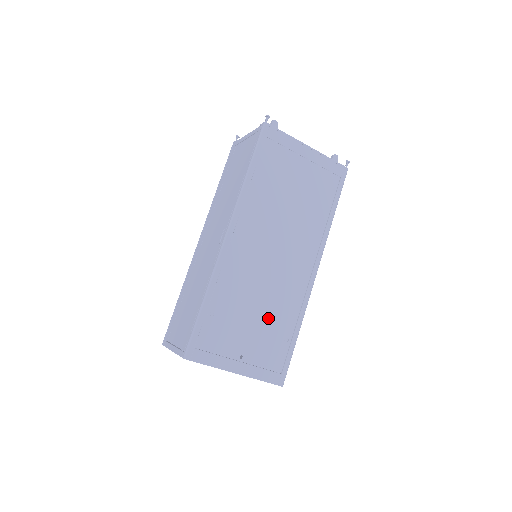
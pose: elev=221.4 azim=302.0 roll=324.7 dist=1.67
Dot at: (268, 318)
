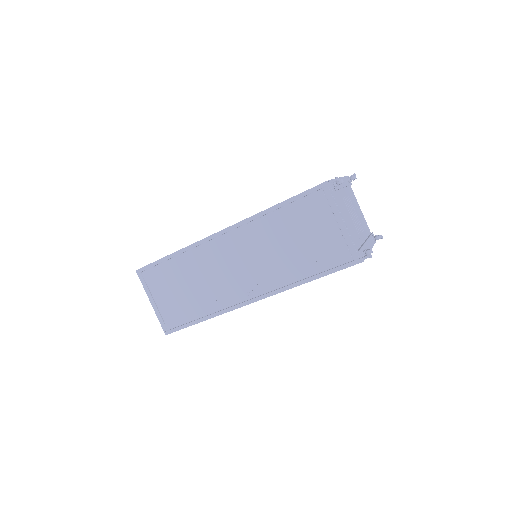
Dot at: occluded
